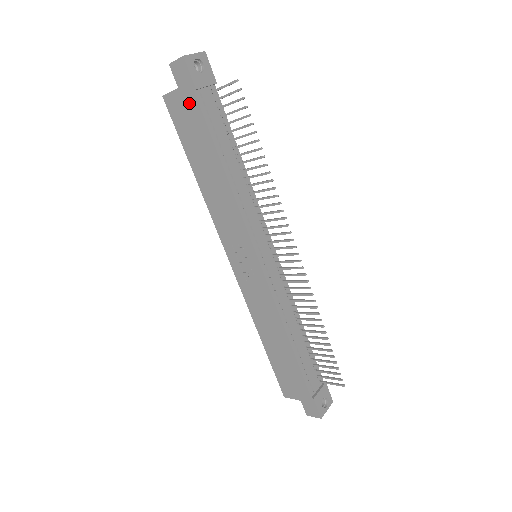
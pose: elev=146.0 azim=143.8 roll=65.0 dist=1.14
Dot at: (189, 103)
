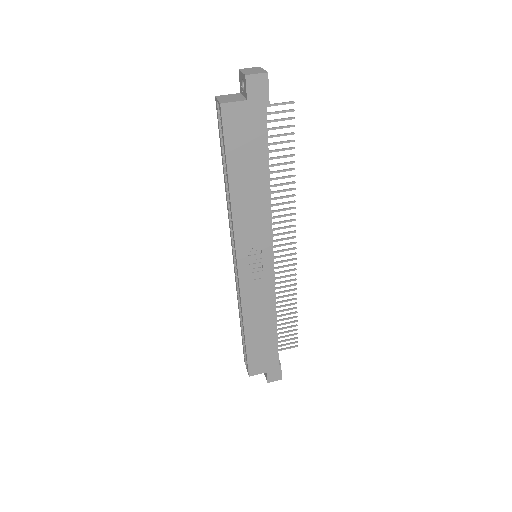
Dot at: (255, 116)
